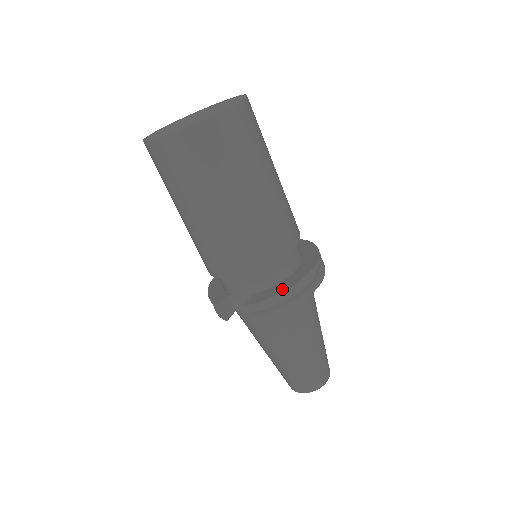
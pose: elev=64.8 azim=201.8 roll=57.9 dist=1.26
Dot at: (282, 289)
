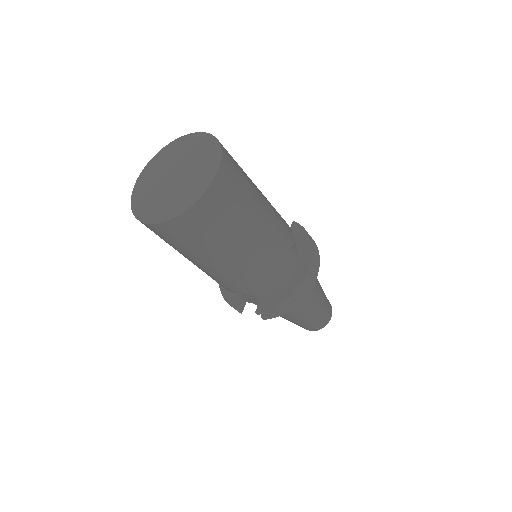
Dot at: (284, 297)
